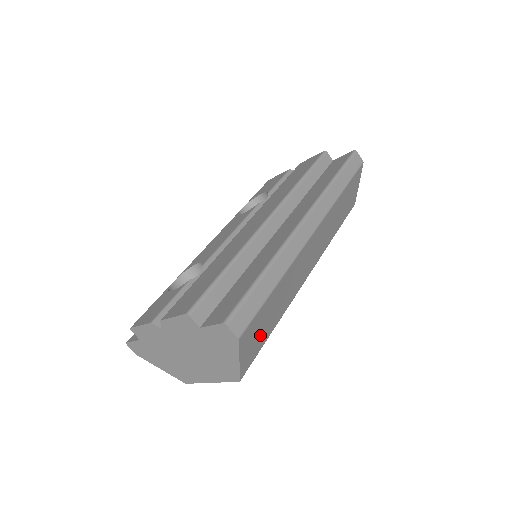
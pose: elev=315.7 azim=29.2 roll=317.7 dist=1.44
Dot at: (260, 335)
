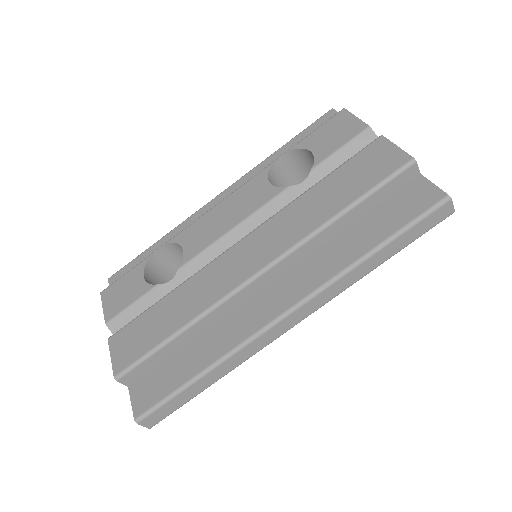
Dot at: occluded
